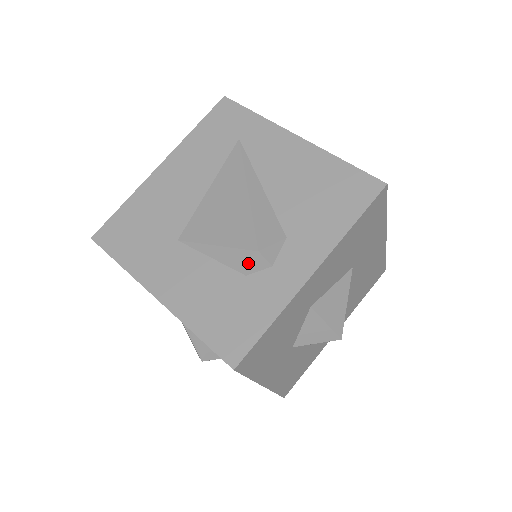
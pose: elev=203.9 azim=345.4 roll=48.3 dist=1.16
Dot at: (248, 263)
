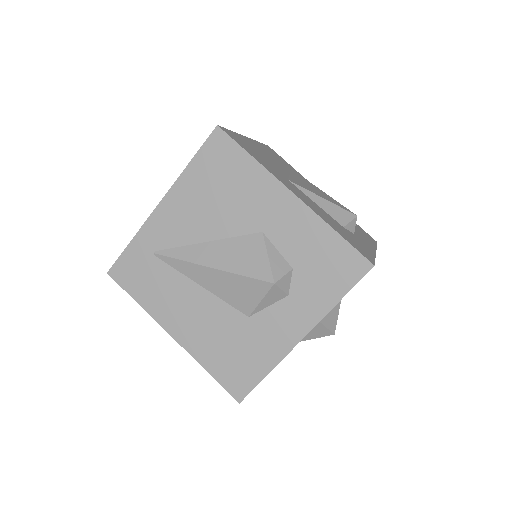
Dot at: (348, 220)
